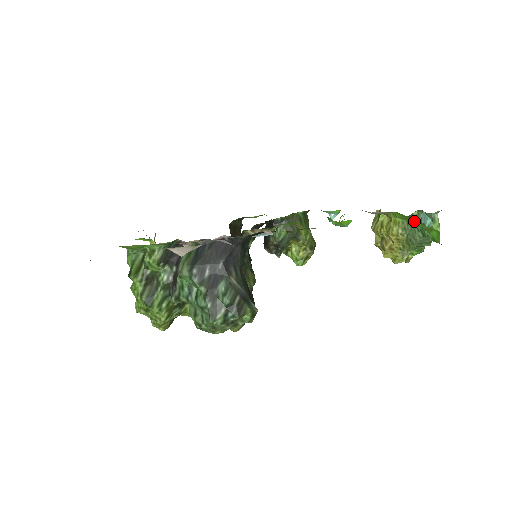
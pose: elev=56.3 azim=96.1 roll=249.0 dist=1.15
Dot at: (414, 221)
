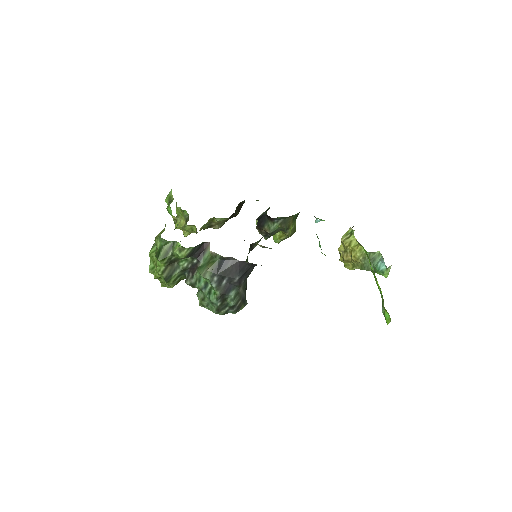
Dot at: (377, 281)
